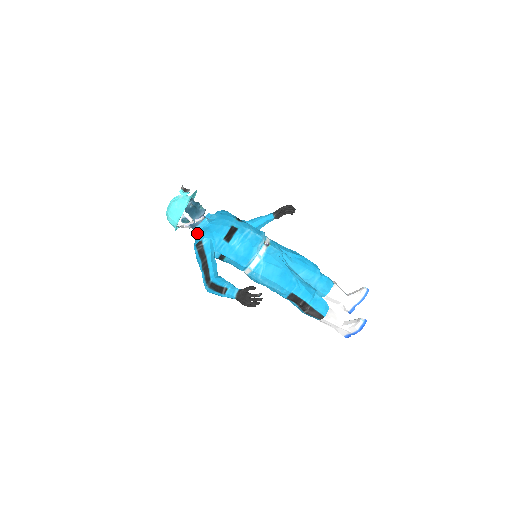
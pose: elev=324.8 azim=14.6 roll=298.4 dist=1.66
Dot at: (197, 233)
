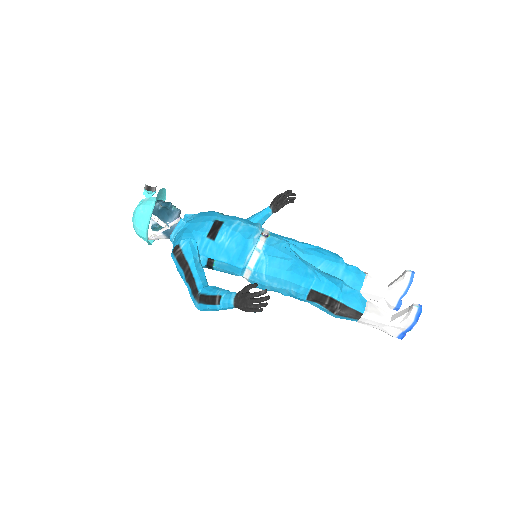
Dot at: (174, 239)
